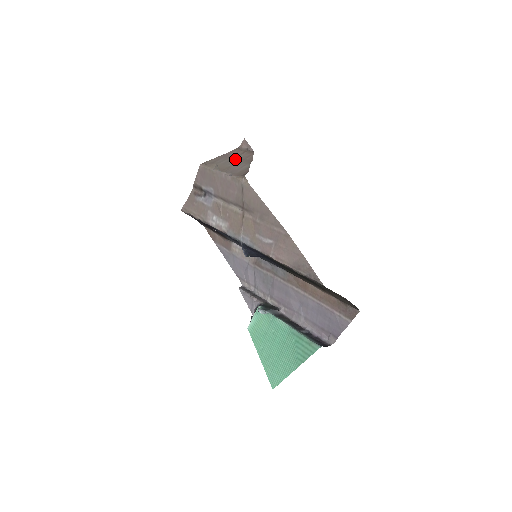
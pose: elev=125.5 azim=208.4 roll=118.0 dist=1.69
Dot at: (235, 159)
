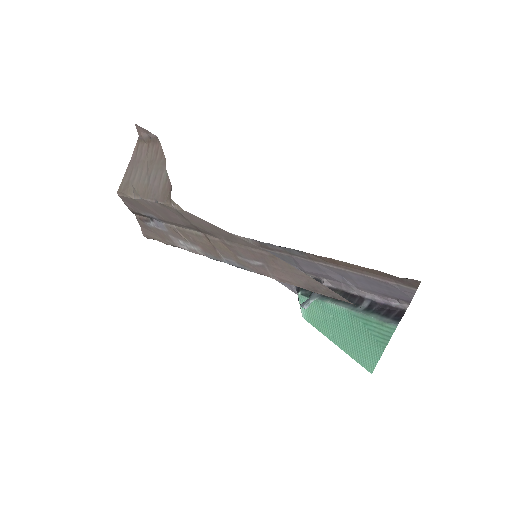
Dot at: (146, 164)
